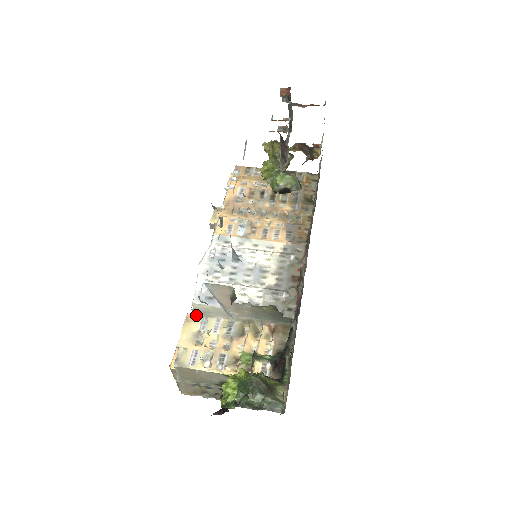
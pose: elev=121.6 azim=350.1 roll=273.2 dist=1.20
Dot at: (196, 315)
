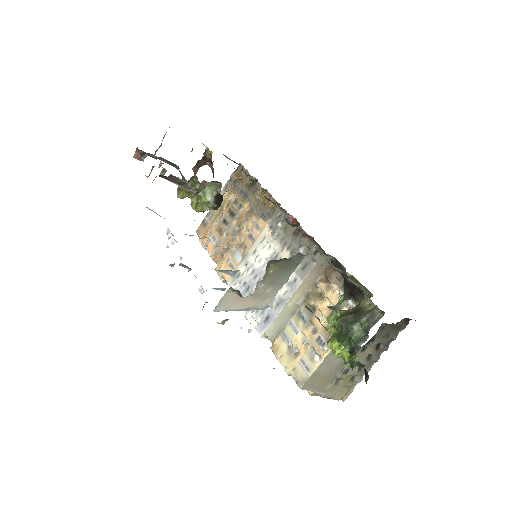
Dot at: (275, 341)
